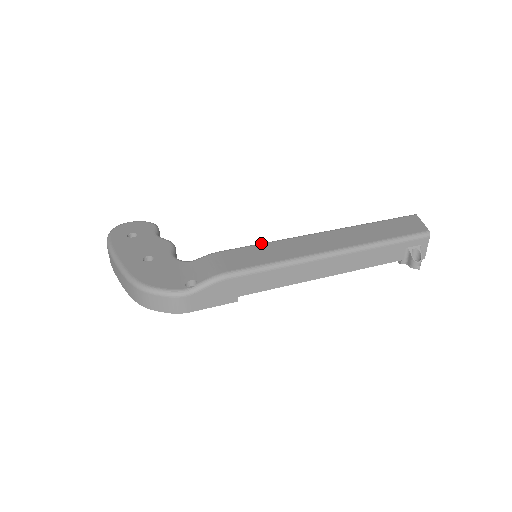
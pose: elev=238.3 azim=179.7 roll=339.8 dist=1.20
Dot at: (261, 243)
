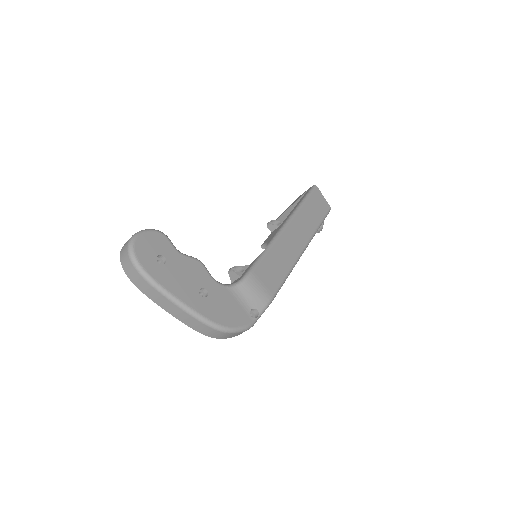
Dot at: (267, 250)
